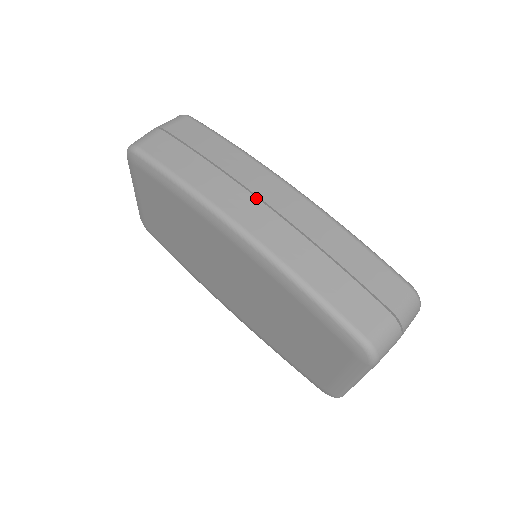
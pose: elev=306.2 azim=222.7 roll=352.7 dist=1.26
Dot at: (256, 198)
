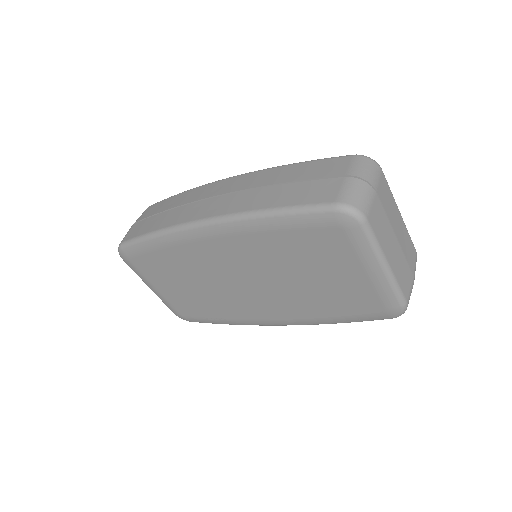
Dot at: (207, 199)
